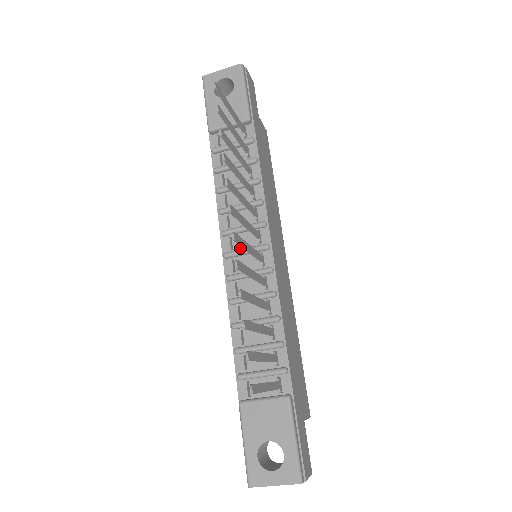
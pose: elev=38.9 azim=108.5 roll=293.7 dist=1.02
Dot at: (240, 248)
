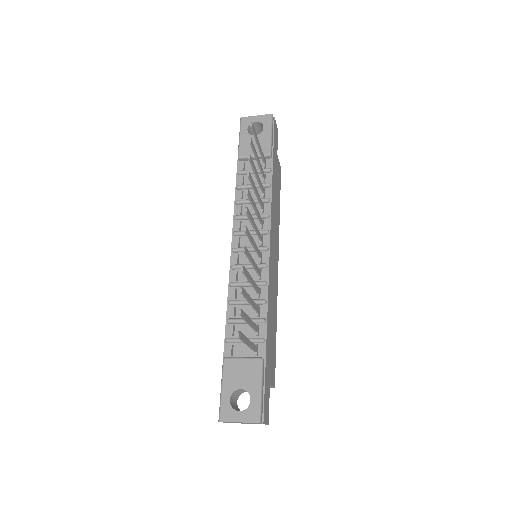
Dot at: occluded
